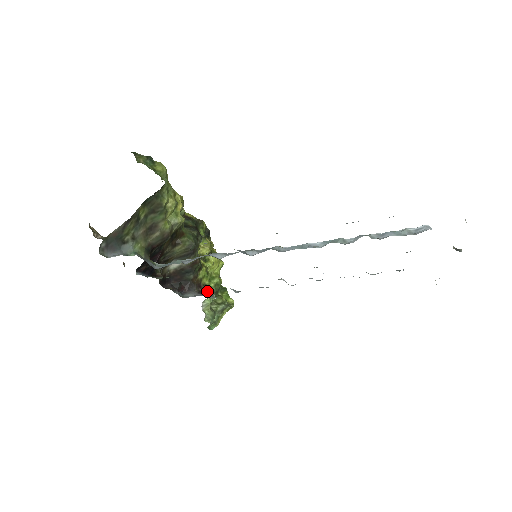
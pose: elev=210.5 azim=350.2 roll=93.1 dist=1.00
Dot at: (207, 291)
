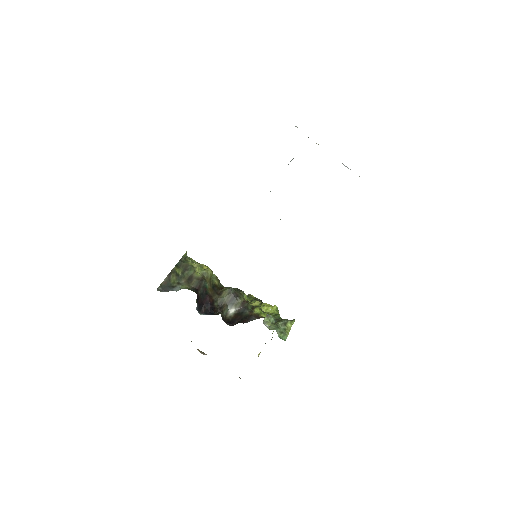
Dot at: occluded
